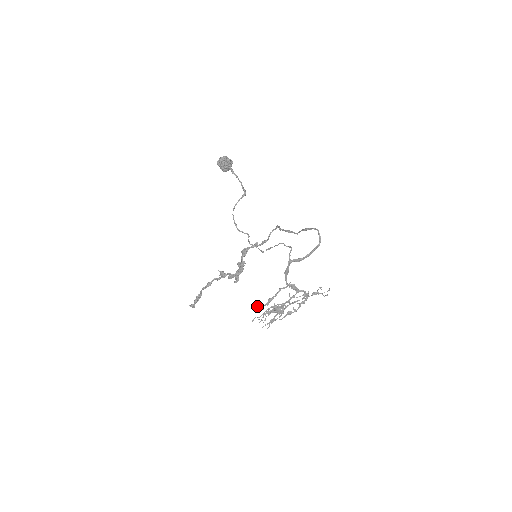
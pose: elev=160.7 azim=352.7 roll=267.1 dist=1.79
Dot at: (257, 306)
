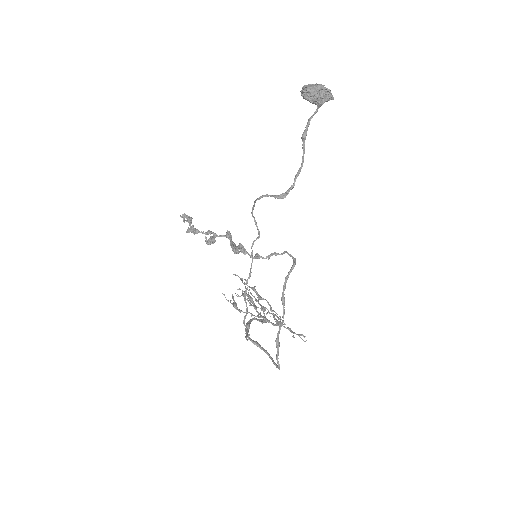
Dot at: (224, 294)
